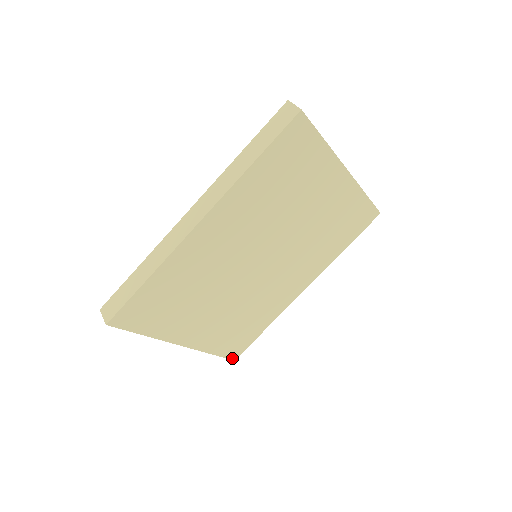
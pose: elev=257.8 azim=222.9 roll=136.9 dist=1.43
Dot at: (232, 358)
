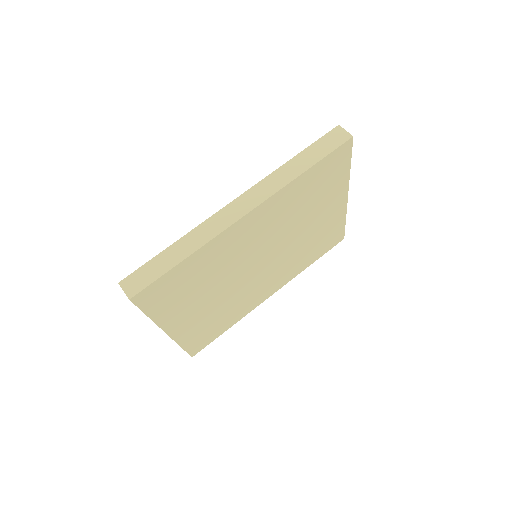
Dot at: (192, 354)
